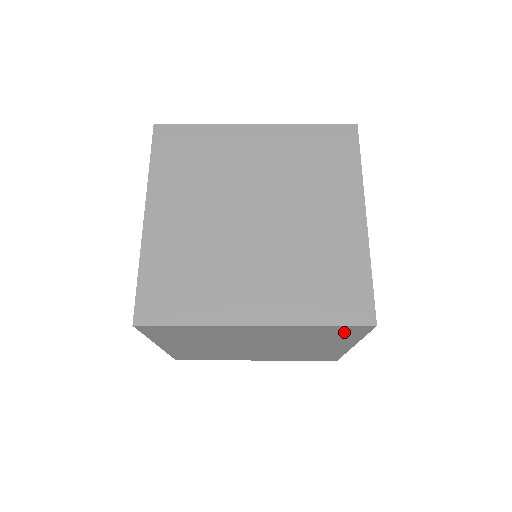
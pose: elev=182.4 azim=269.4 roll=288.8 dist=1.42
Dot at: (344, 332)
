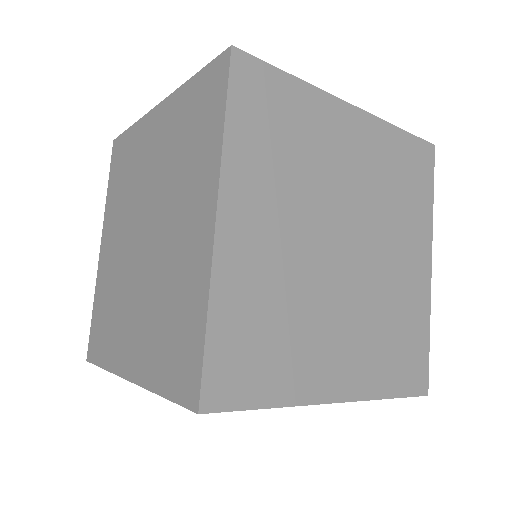
Dot at: occluded
